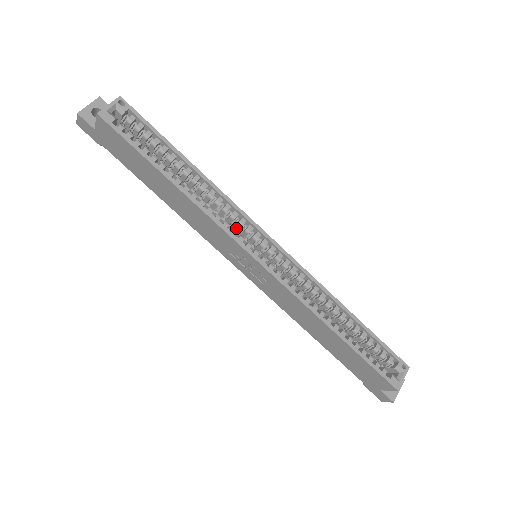
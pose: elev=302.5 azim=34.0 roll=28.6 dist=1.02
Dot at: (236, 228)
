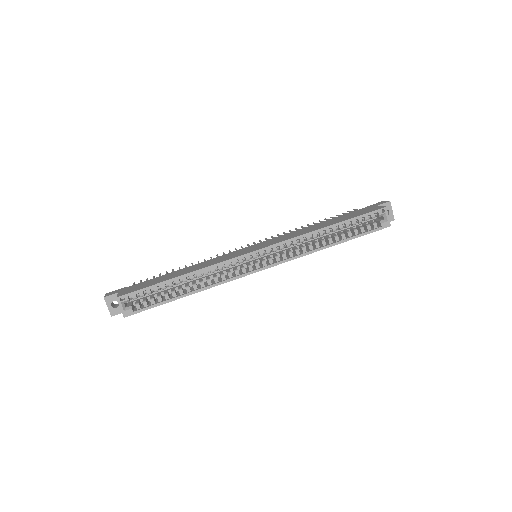
Dot at: (234, 265)
